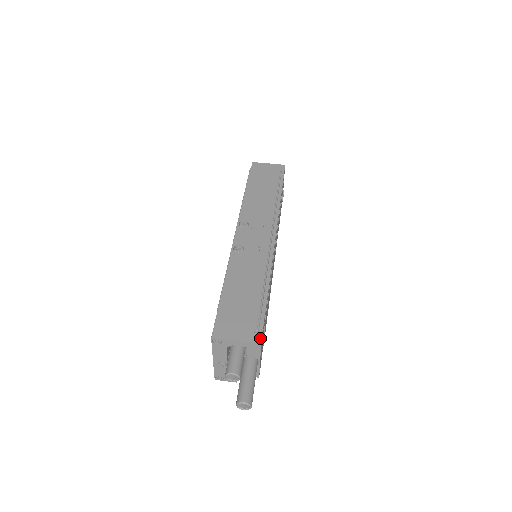
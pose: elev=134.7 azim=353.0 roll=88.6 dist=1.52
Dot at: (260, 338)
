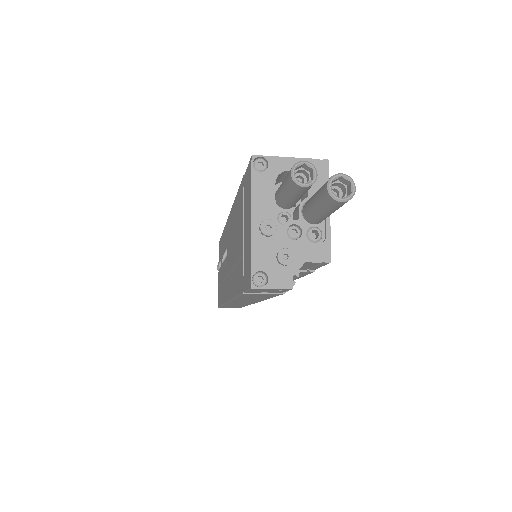
Dot at: (323, 162)
